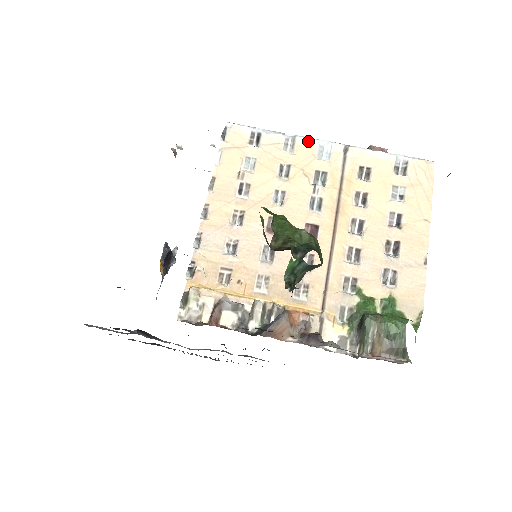
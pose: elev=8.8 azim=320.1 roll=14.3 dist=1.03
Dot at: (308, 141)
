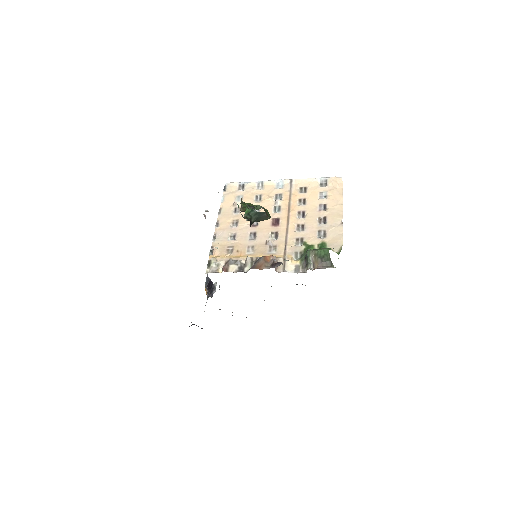
Dot at: (270, 182)
